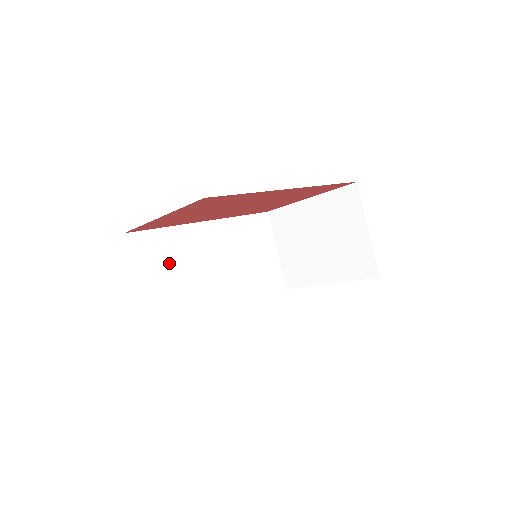
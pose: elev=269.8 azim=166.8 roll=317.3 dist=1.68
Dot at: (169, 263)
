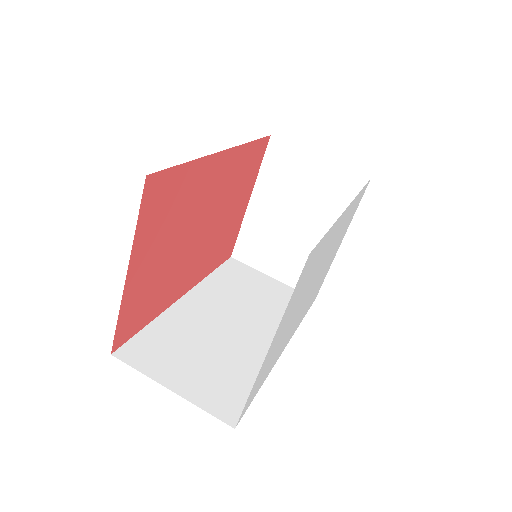
Dot at: (185, 349)
